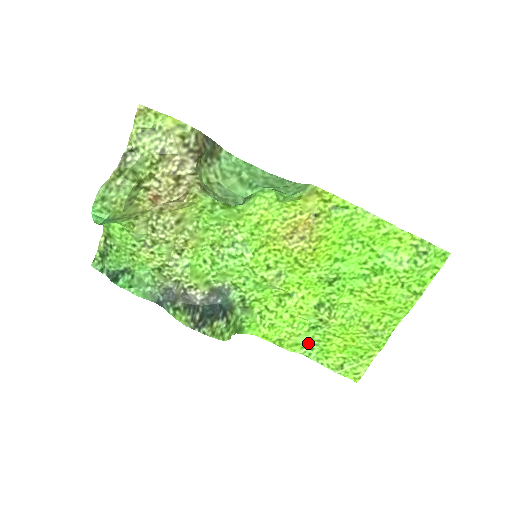
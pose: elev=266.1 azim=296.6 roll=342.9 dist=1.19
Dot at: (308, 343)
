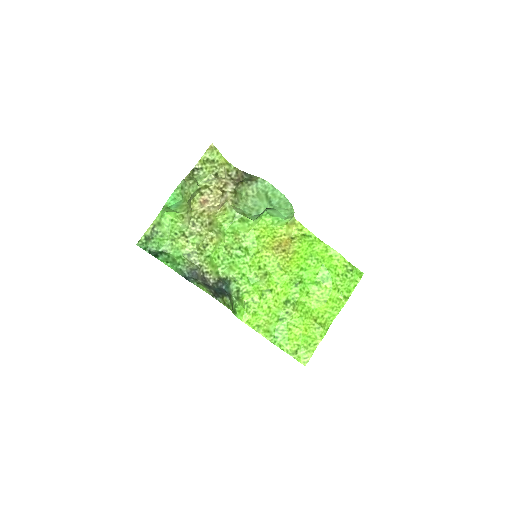
Dot at: (275, 333)
